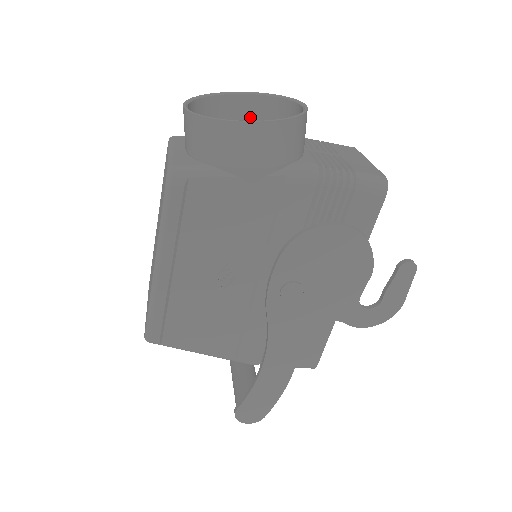
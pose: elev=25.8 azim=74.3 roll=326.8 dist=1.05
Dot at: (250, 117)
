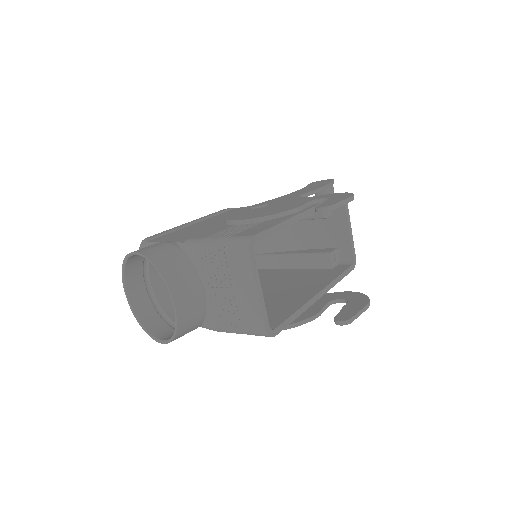
Dot at: occluded
